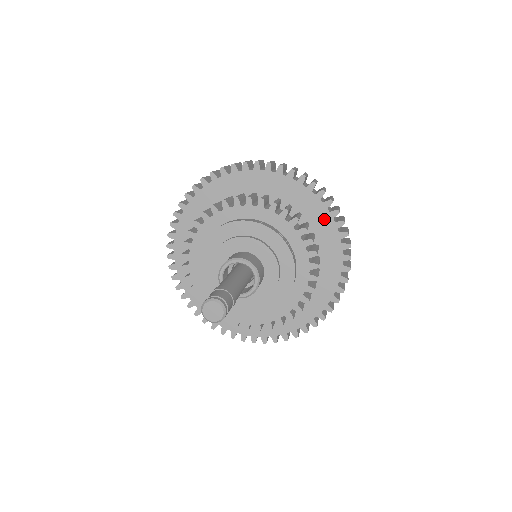
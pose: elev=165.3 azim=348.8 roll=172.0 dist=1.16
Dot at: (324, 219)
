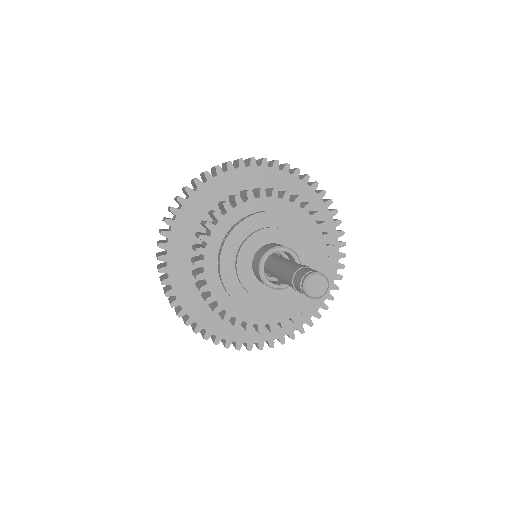
Dot at: occluded
